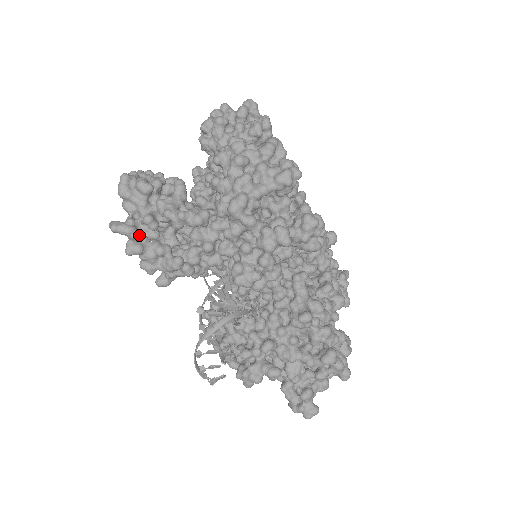
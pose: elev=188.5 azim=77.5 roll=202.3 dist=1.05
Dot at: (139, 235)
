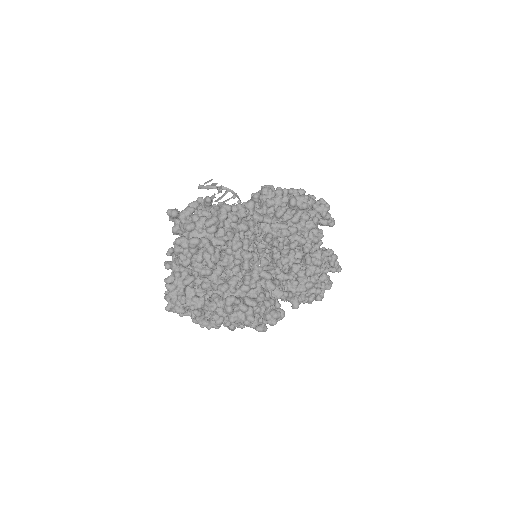
Dot at: occluded
